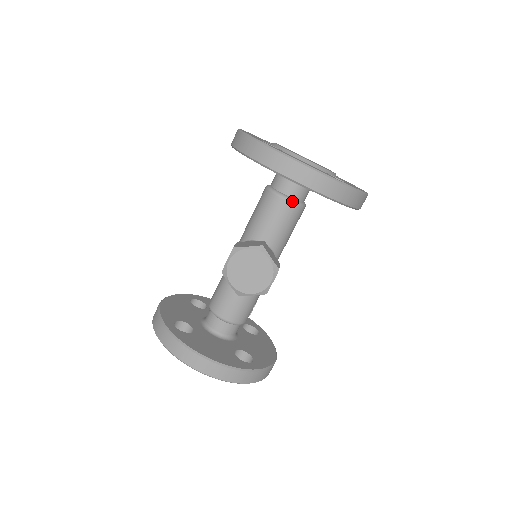
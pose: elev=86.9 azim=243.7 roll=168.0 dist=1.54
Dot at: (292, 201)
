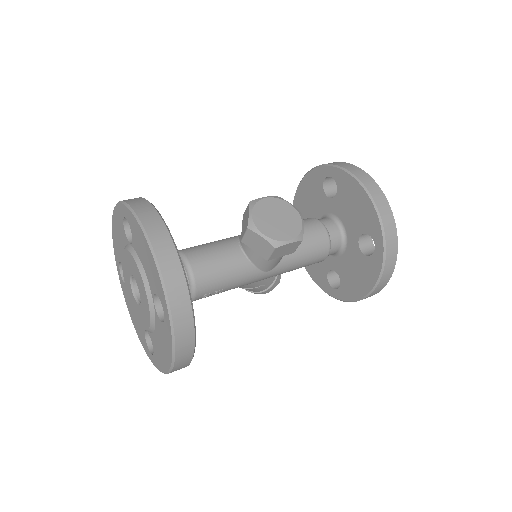
Dot at: (328, 234)
